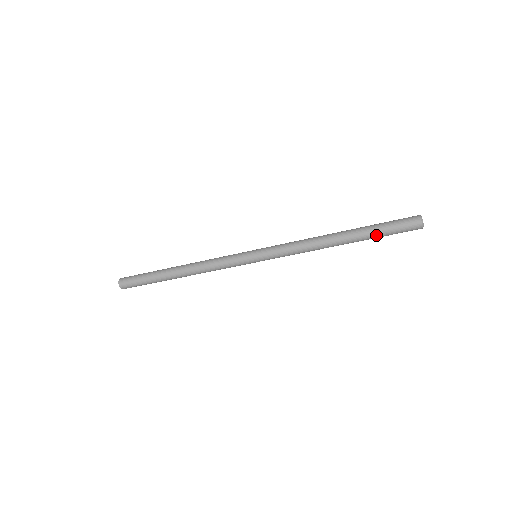
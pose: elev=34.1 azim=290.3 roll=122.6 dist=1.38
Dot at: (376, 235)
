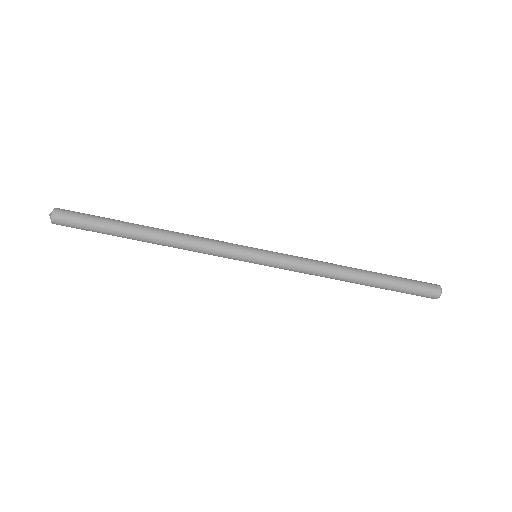
Dot at: (396, 282)
